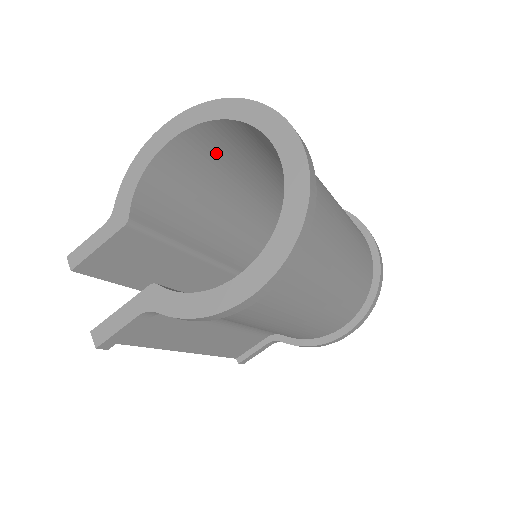
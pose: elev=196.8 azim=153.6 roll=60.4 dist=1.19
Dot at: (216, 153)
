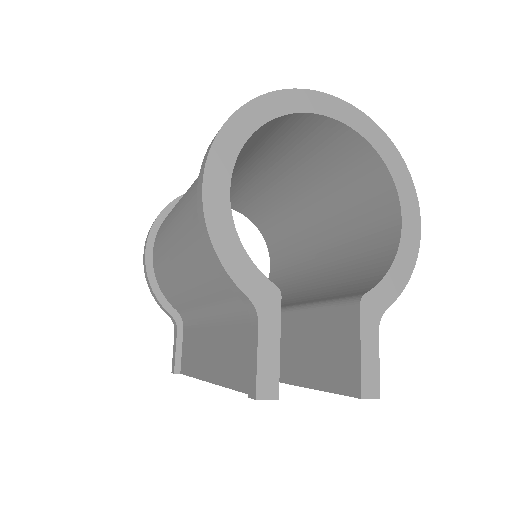
Dot at: occluded
